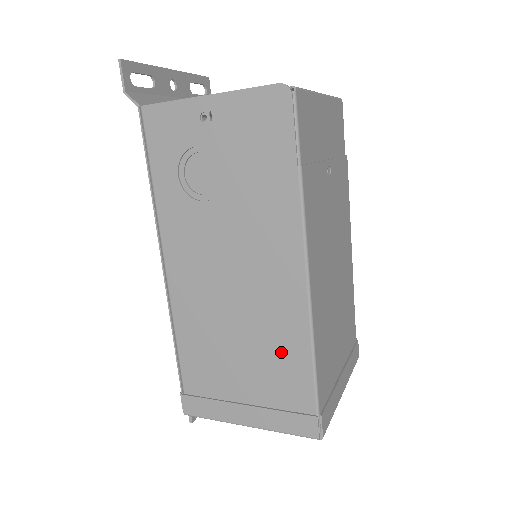
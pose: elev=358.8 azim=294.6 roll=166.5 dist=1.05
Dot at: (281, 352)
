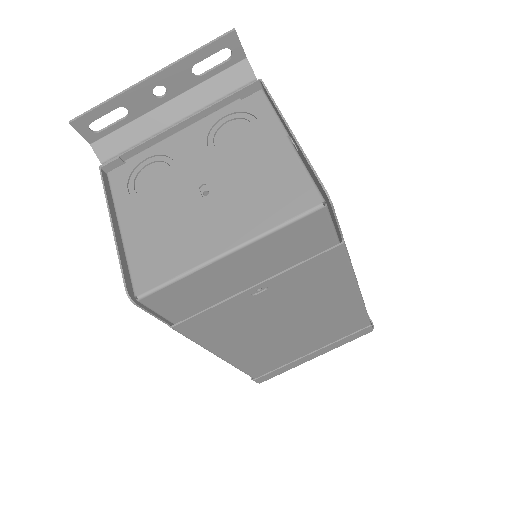
Dot at: occluded
